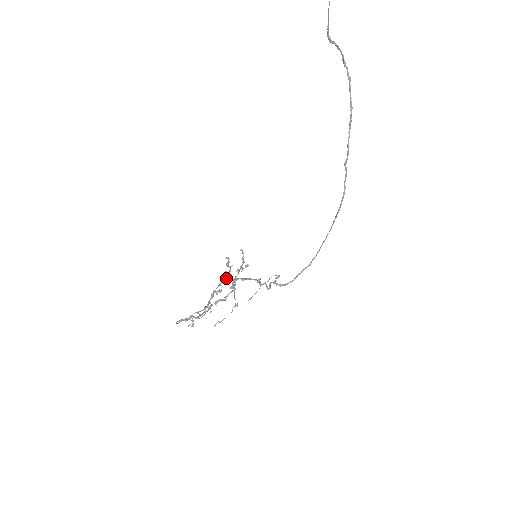
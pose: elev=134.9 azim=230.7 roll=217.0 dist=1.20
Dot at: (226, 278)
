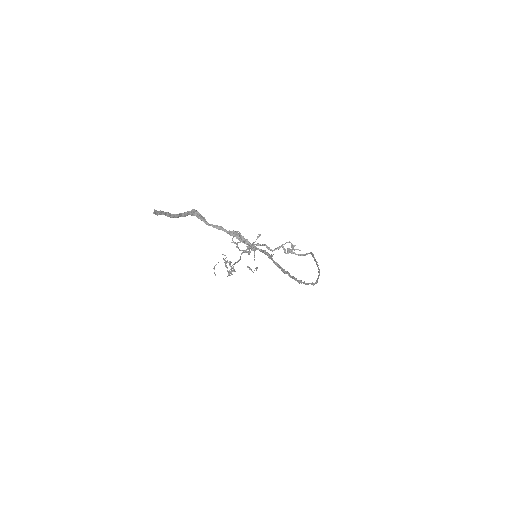
Dot at: occluded
